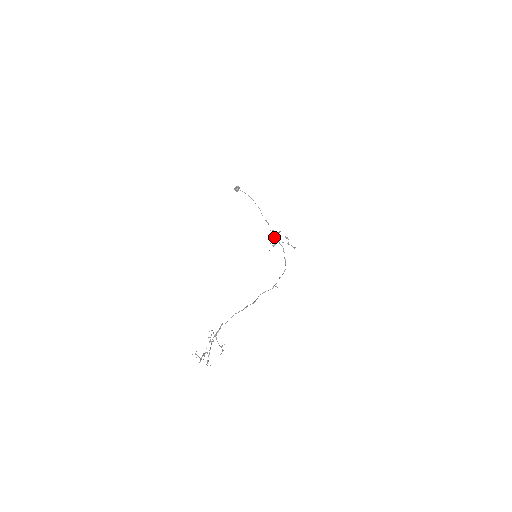
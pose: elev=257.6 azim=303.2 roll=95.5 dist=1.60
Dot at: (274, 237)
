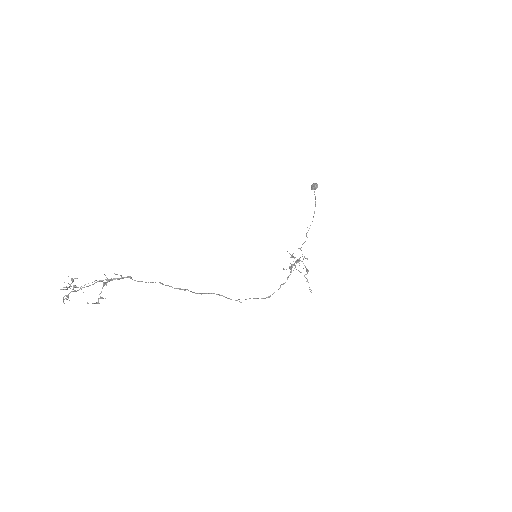
Dot at: (293, 256)
